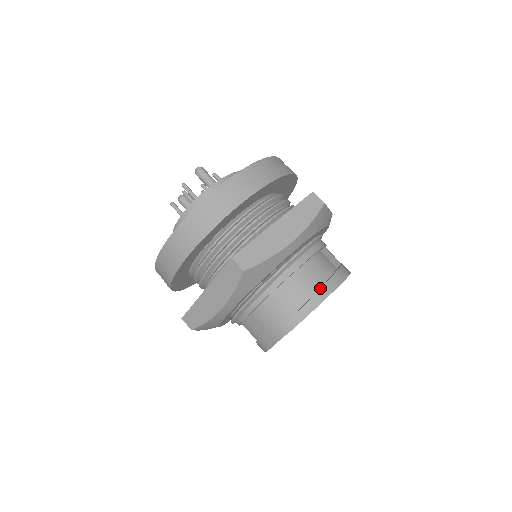
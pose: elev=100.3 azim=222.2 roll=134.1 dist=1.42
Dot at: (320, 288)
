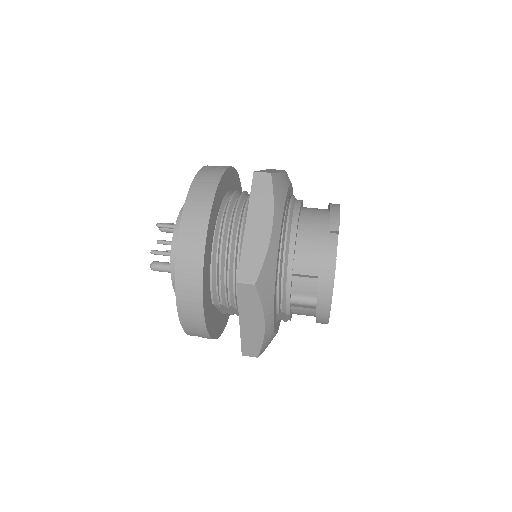
Dot at: (329, 203)
